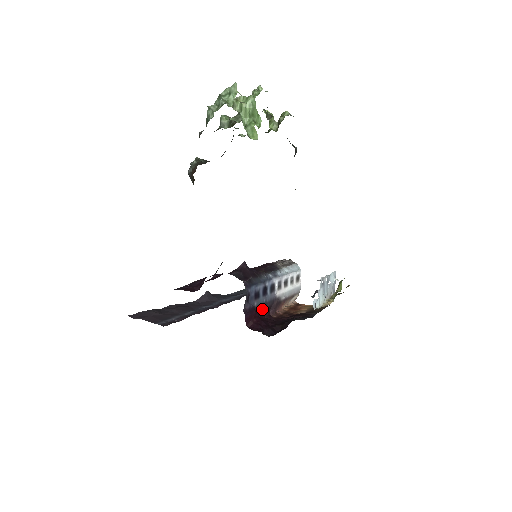
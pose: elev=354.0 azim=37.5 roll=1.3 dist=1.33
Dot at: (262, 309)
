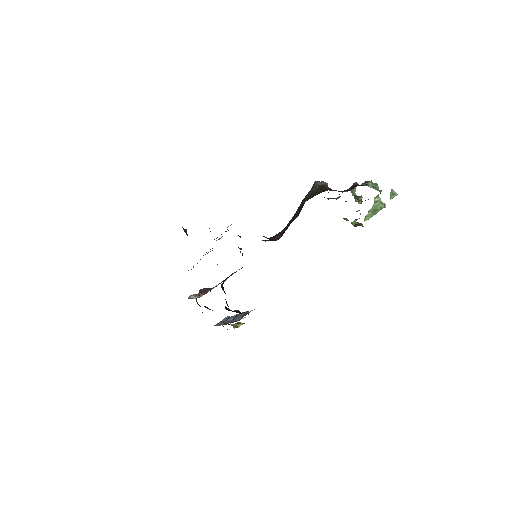
Dot at: occluded
